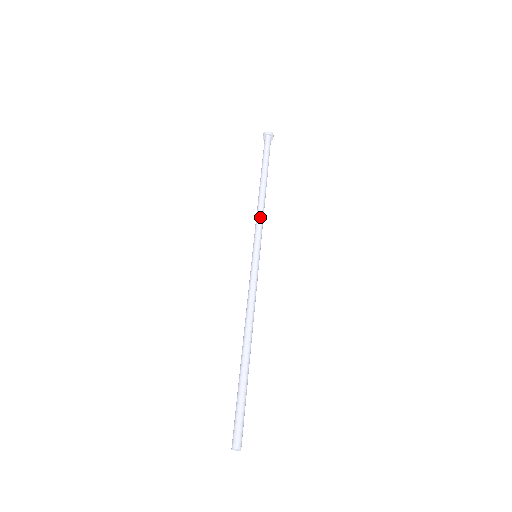
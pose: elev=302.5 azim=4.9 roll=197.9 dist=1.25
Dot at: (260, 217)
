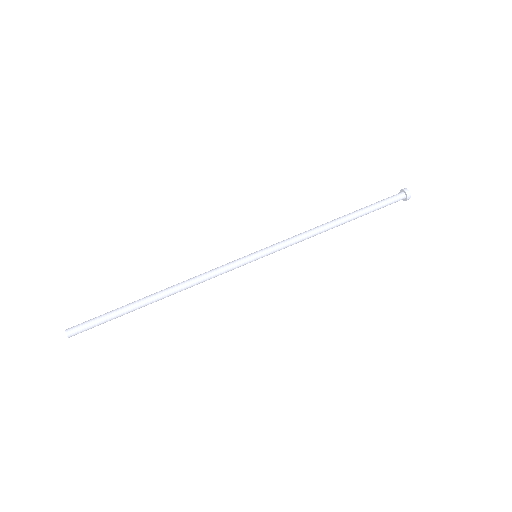
Dot at: (300, 237)
